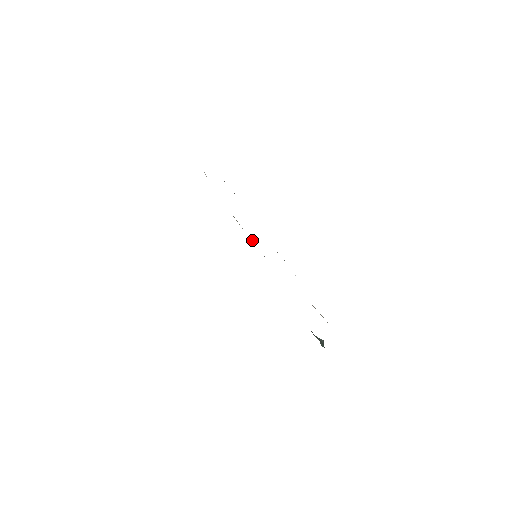
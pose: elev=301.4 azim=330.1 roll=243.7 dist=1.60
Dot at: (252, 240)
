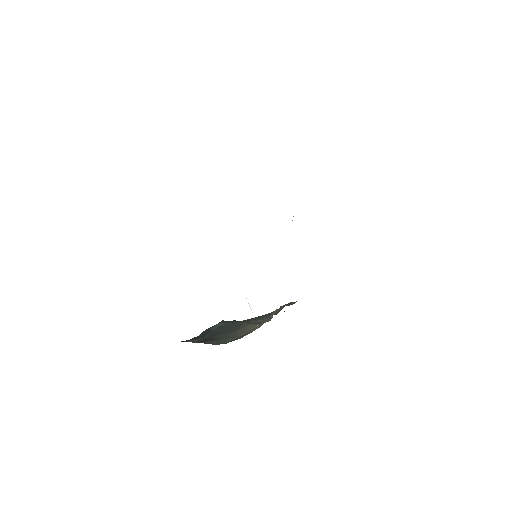
Dot at: occluded
